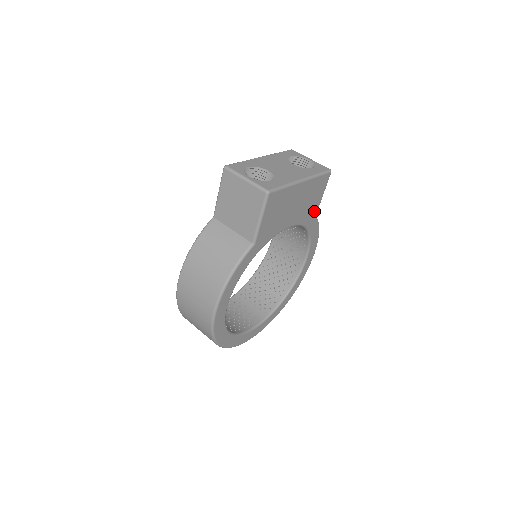
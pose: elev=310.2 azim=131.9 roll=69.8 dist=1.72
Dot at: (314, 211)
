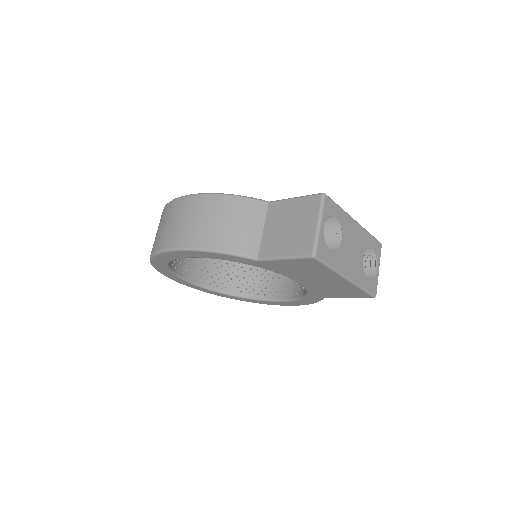
Dot at: (327, 295)
